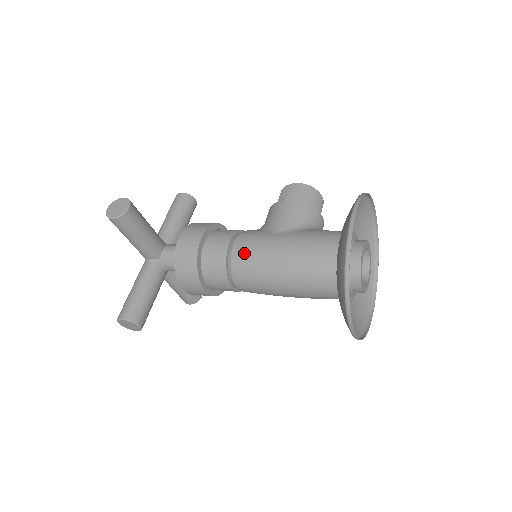
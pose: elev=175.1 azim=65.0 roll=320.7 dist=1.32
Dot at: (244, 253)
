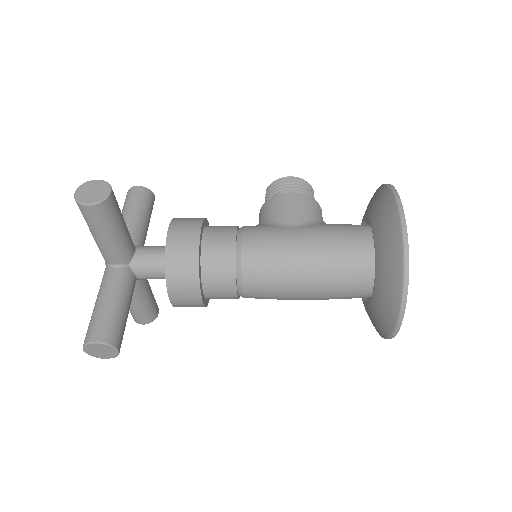
Dot at: (259, 249)
